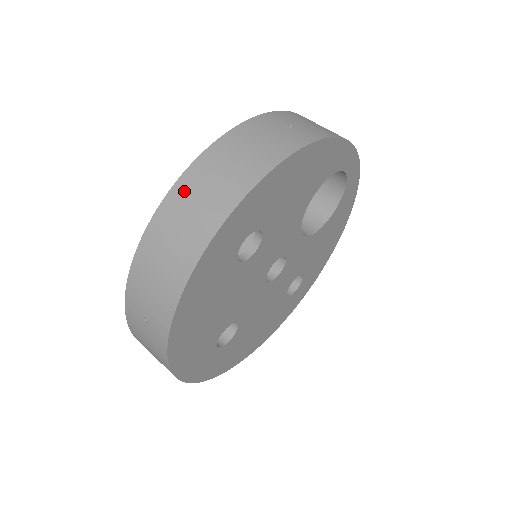
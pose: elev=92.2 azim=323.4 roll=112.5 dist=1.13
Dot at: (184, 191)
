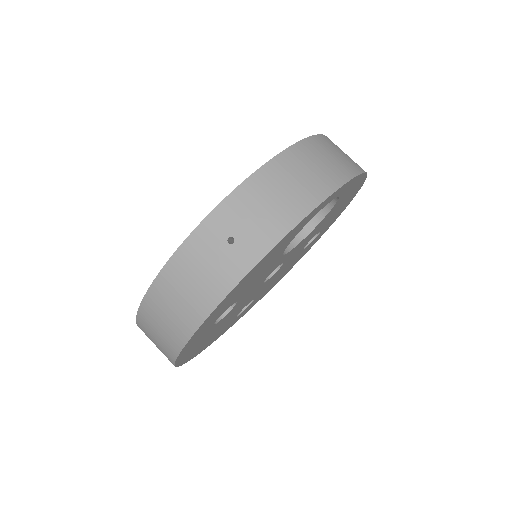
Dot at: (149, 313)
